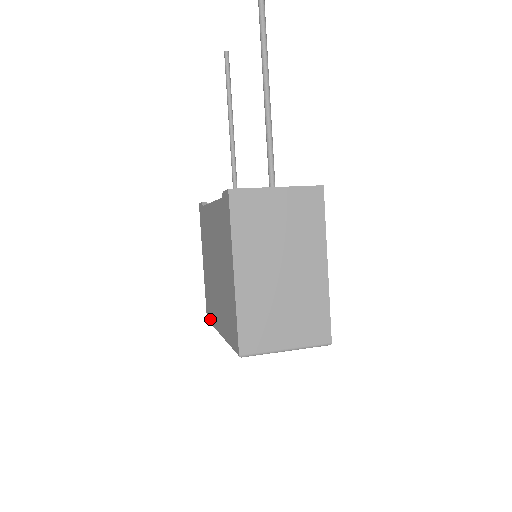
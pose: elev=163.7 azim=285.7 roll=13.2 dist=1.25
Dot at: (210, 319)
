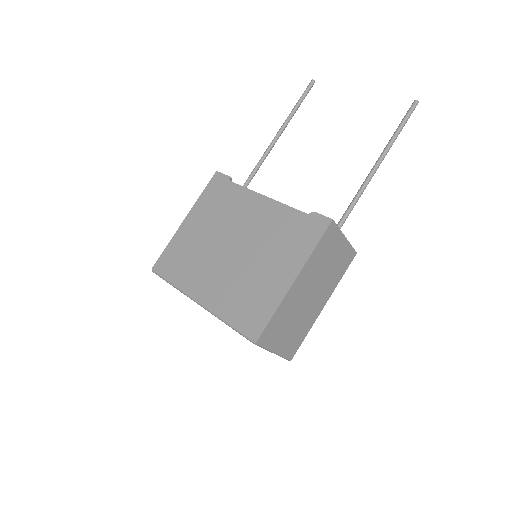
Dot at: (168, 275)
